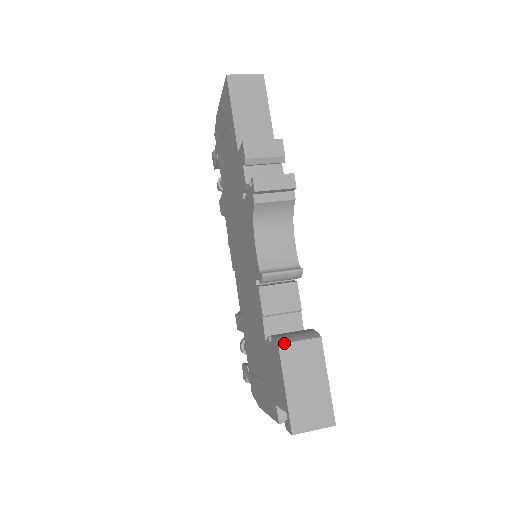
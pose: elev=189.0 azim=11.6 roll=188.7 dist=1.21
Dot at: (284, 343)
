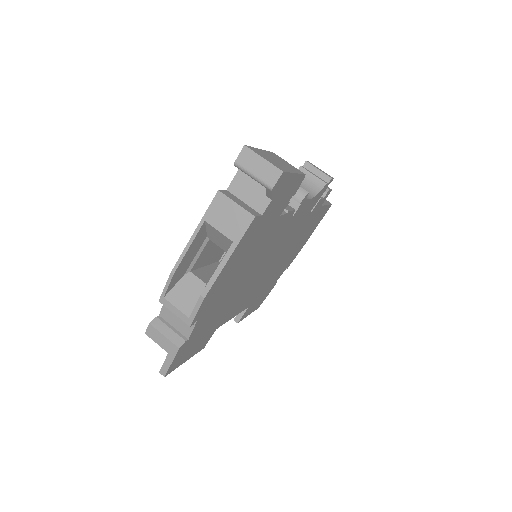
Dot at: (277, 155)
